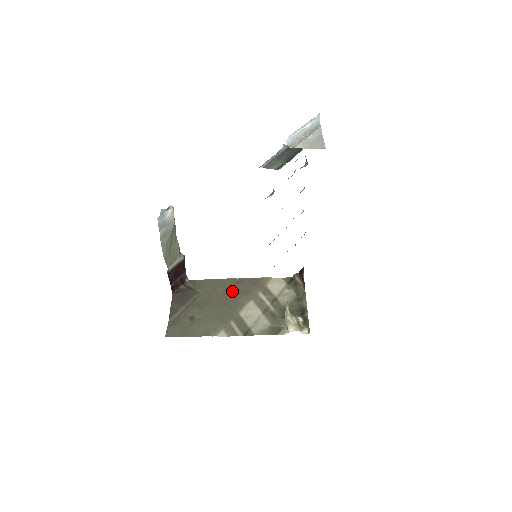
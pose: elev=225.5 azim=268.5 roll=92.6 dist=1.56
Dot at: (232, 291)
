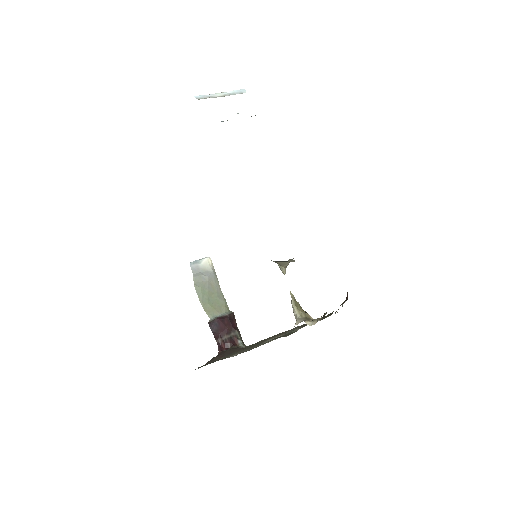
Dot at: (274, 336)
